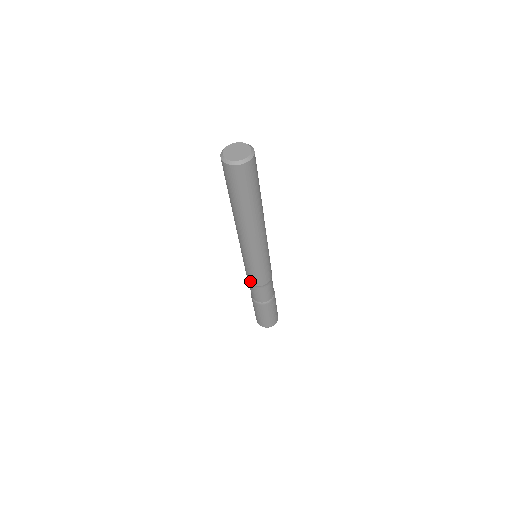
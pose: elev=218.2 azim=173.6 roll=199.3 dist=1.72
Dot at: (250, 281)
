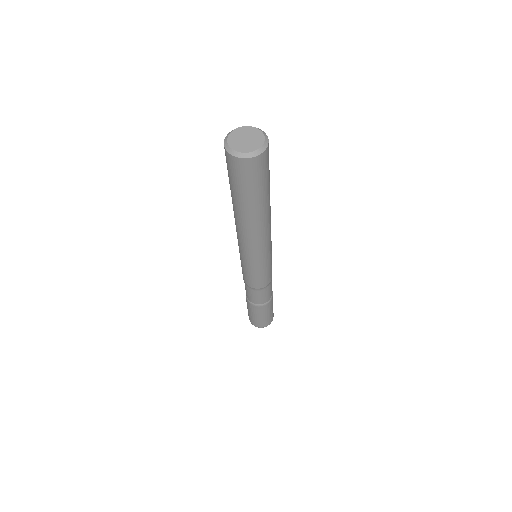
Dot at: (245, 281)
